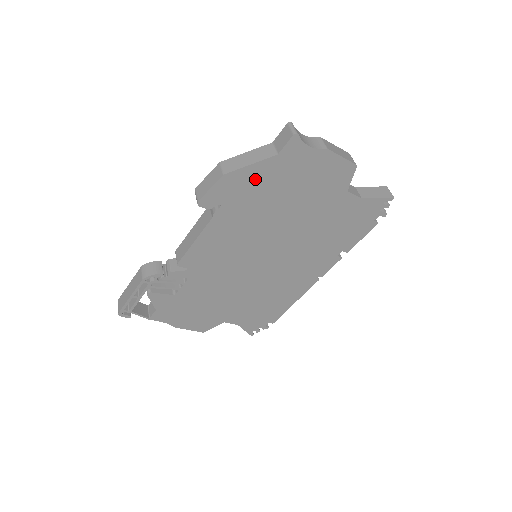
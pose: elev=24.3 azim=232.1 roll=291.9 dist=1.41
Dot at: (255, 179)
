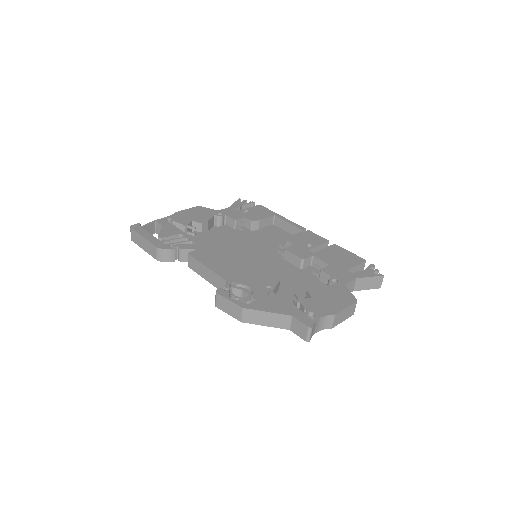
Dot at: occluded
